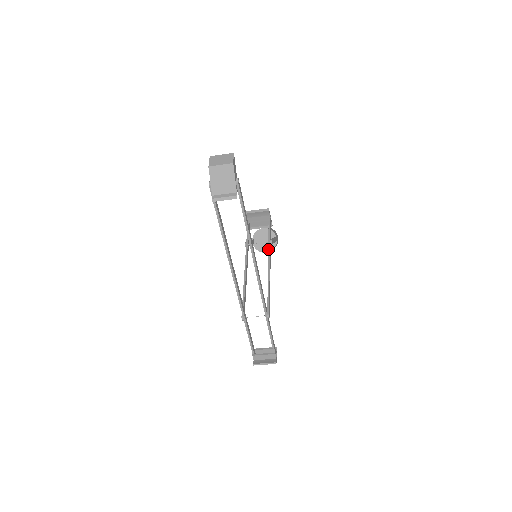
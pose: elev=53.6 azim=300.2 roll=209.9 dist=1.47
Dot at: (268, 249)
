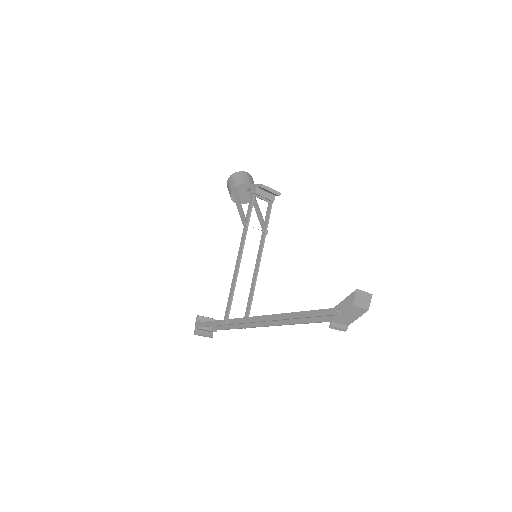
Dot at: (263, 244)
